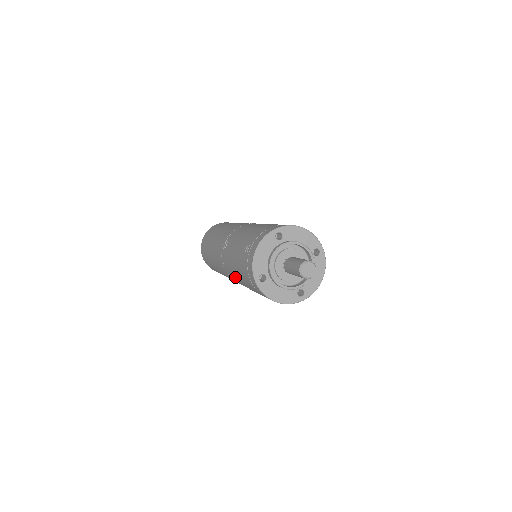
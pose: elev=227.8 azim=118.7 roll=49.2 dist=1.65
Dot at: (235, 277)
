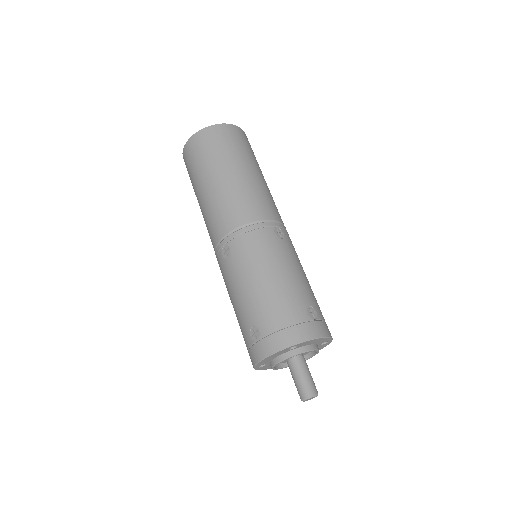
Dot at: occluded
